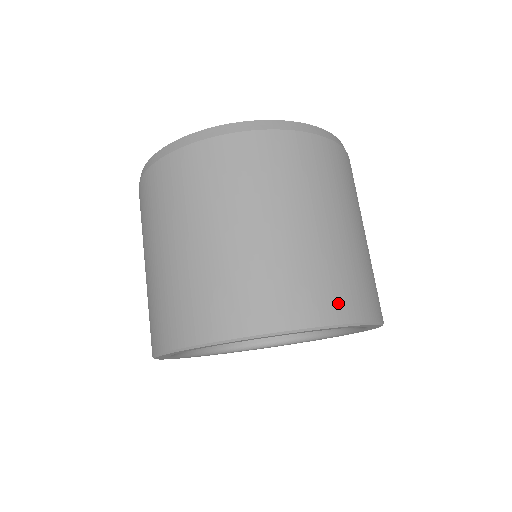
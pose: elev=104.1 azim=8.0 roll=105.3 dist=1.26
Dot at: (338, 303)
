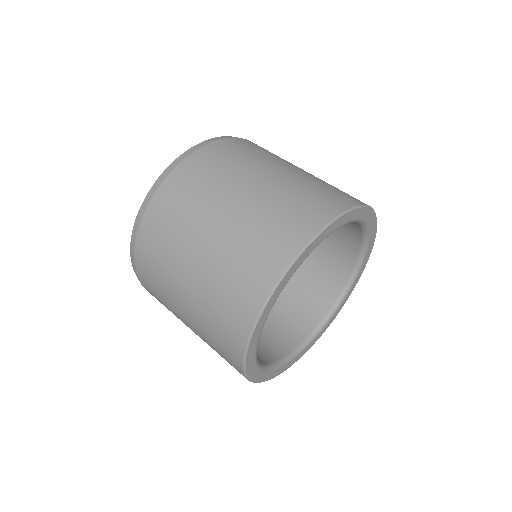
Dot at: (287, 240)
